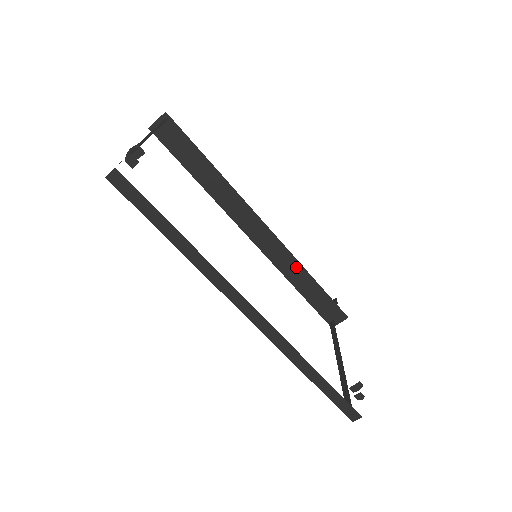
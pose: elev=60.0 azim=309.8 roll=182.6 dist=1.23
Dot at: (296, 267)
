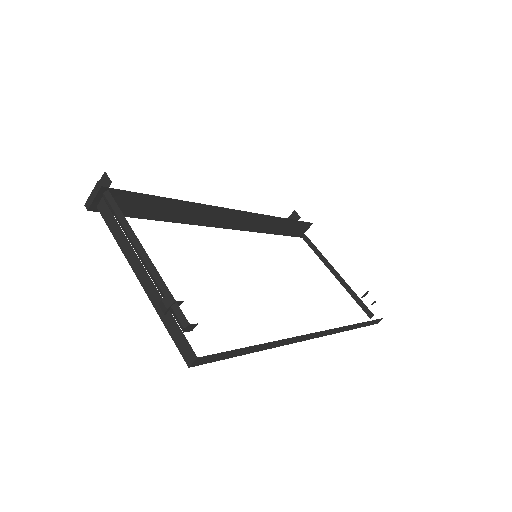
Dot at: (267, 220)
